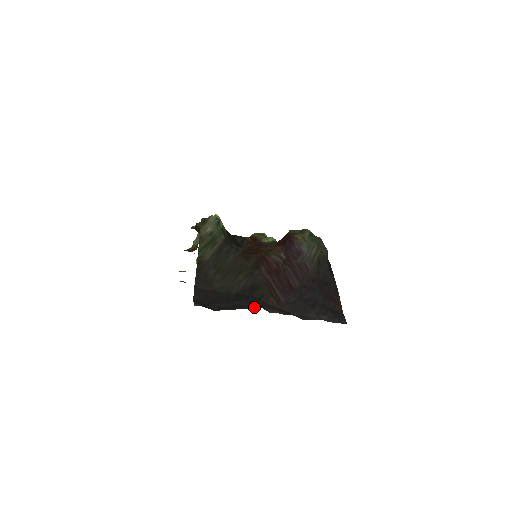
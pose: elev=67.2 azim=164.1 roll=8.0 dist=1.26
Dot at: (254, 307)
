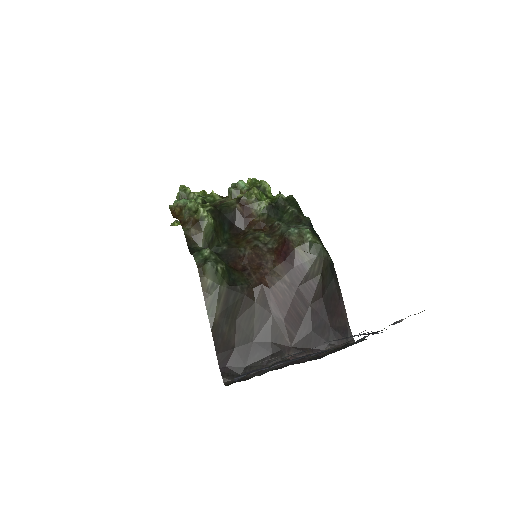
Dot at: (273, 363)
